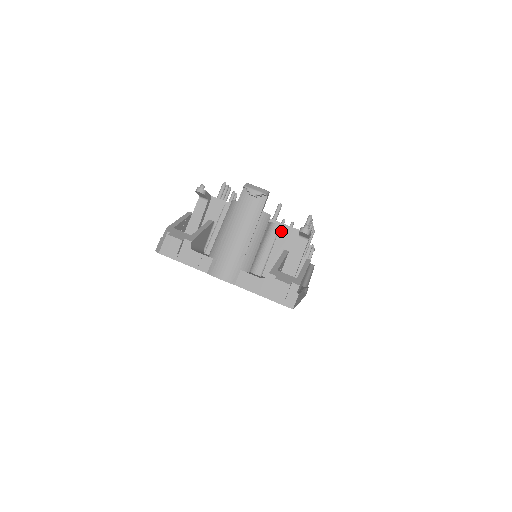
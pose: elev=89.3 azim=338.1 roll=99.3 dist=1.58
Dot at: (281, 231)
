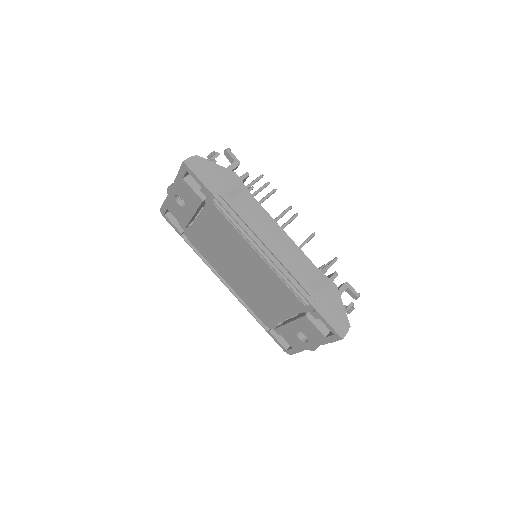
Dot at: occluded
